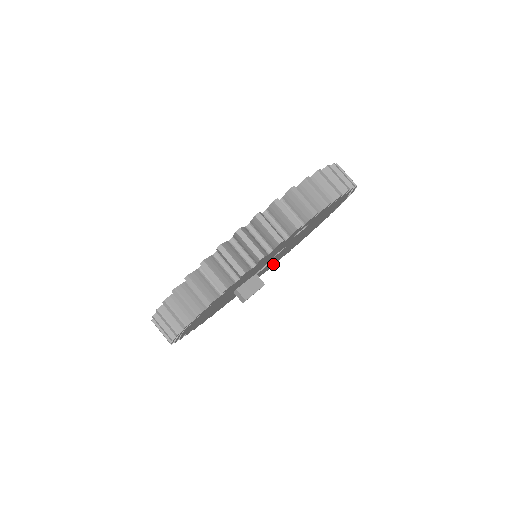
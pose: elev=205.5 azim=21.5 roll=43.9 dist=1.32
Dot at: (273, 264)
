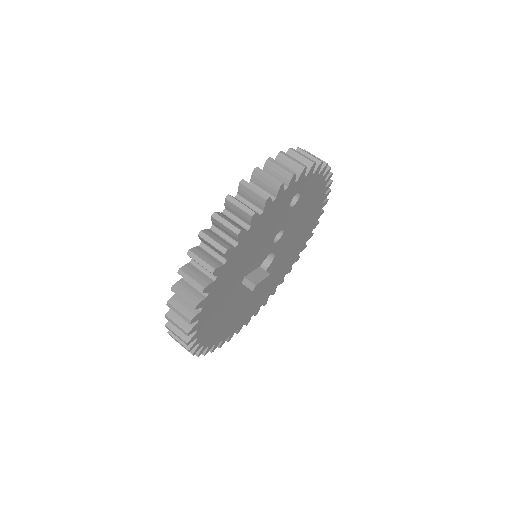
Dot at: (271, 291)
